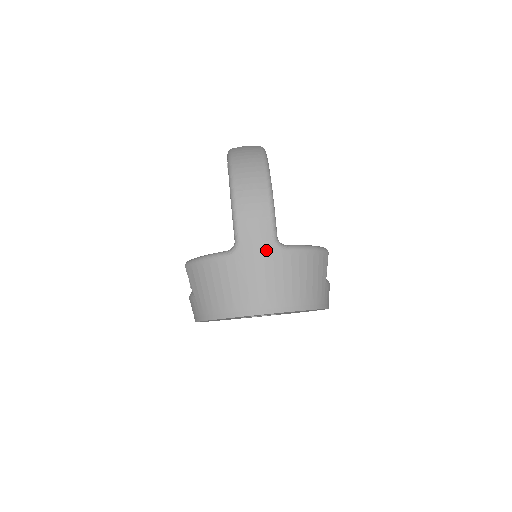
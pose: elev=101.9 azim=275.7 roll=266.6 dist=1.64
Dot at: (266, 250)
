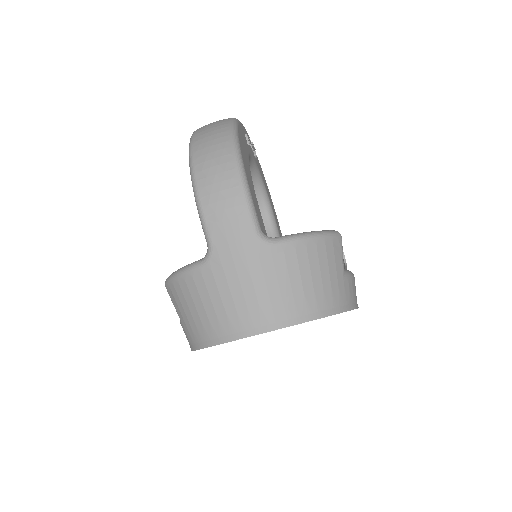
Dot at: (248, 249)
